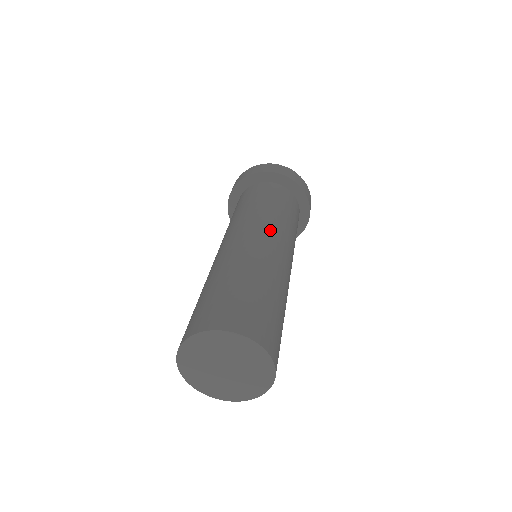
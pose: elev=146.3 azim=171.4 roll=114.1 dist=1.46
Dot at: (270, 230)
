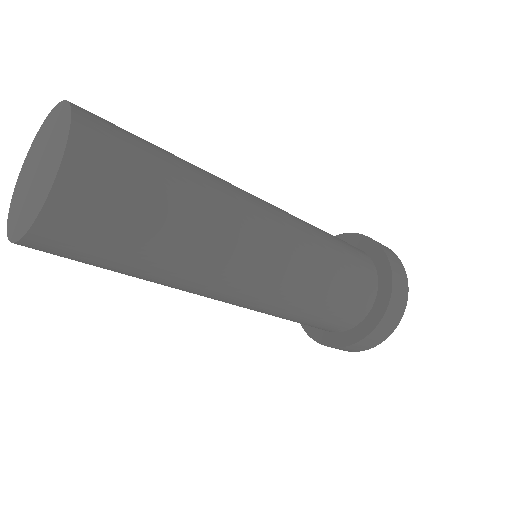
Dot at: occluded
